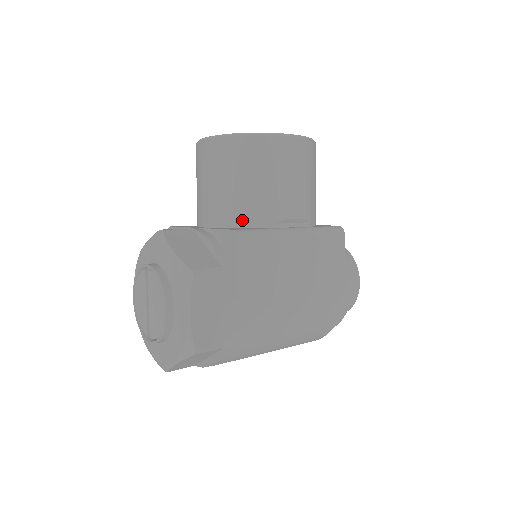
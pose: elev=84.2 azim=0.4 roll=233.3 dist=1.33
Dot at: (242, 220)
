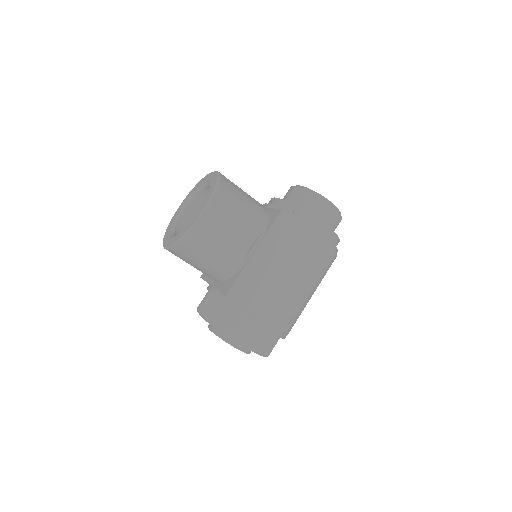
Dot at: (226, 275)
